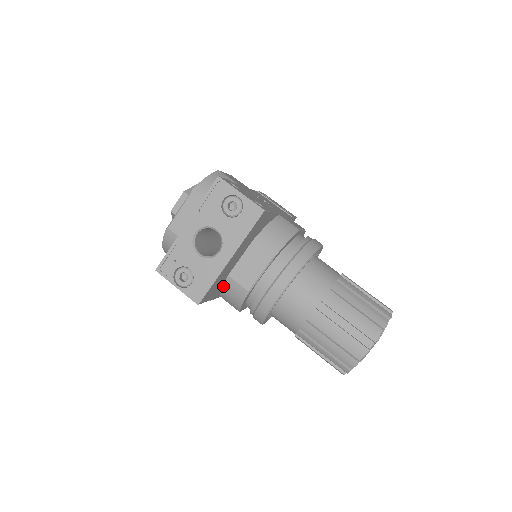
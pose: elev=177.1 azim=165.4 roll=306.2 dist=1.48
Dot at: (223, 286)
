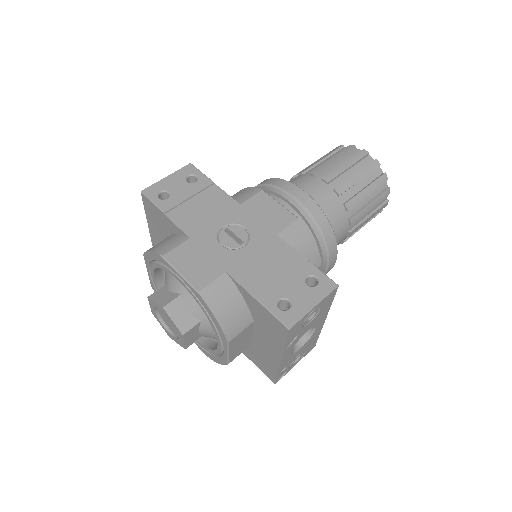
Dot at: occluded
